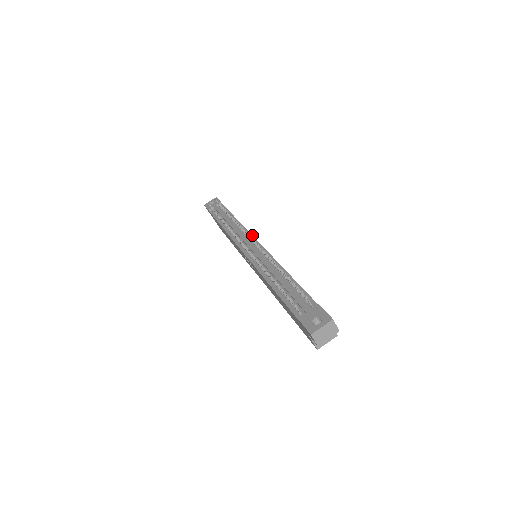
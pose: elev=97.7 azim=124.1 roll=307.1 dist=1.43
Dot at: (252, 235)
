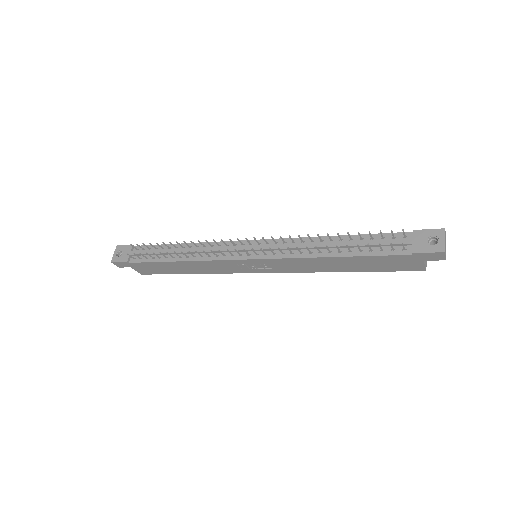
Dot at: (234, 241)
